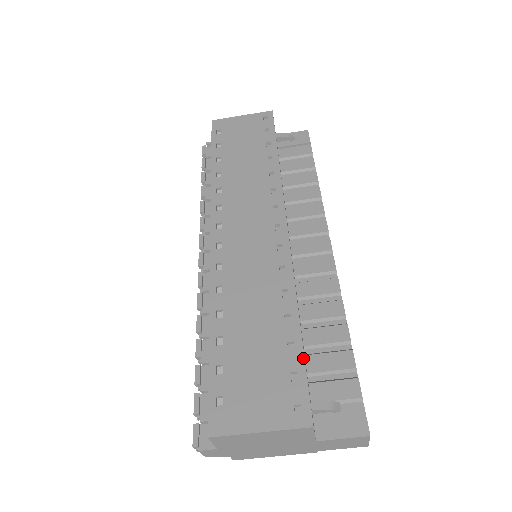
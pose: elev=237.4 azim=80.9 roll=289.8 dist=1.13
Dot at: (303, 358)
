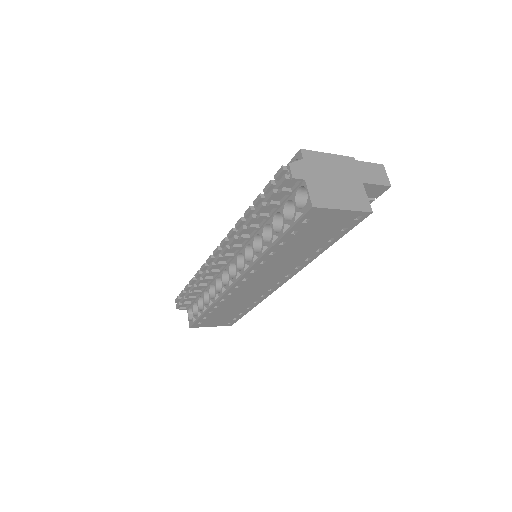
Dot at: occluded
